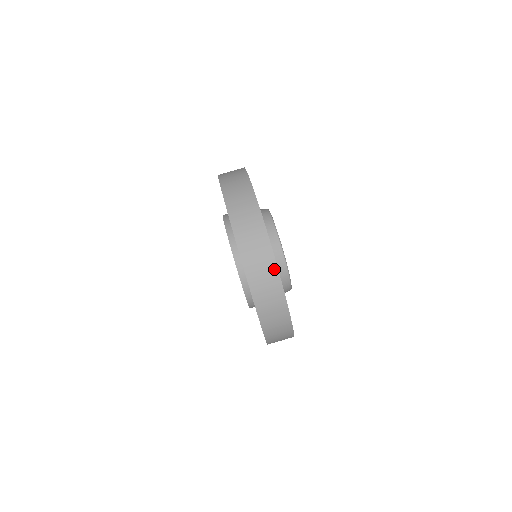
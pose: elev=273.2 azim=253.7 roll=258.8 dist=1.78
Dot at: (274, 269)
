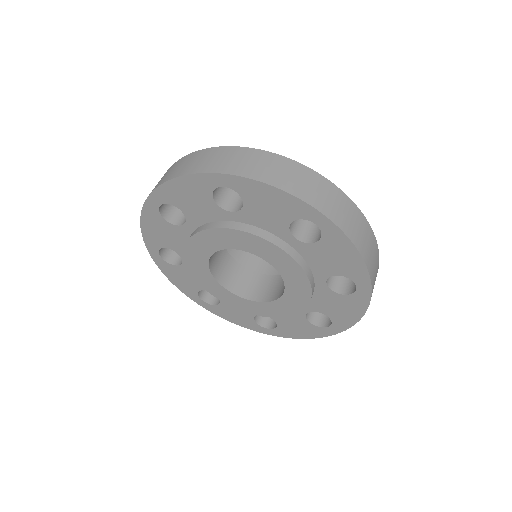
Dot at: (339, 192)
